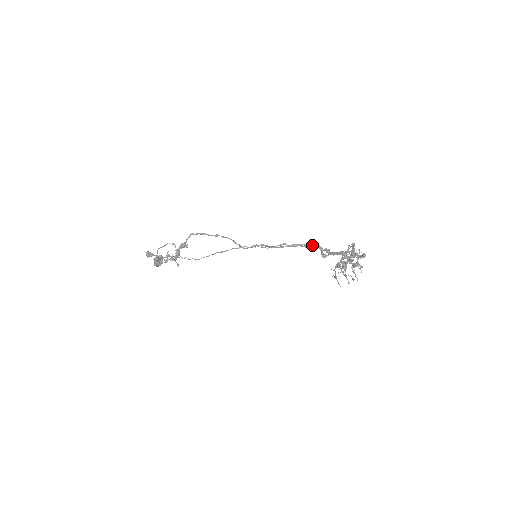
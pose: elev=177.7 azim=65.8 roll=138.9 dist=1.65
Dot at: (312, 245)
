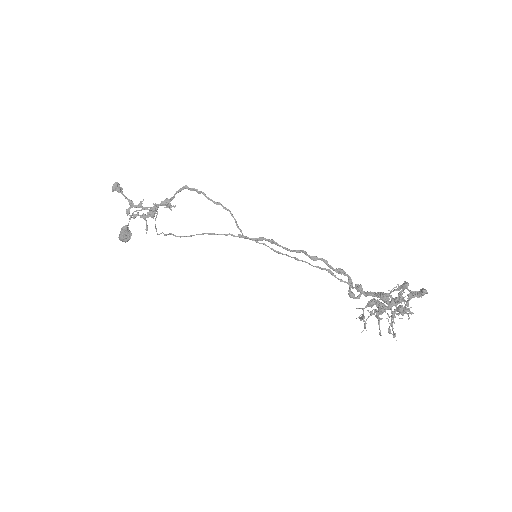
Dot at: occluded
